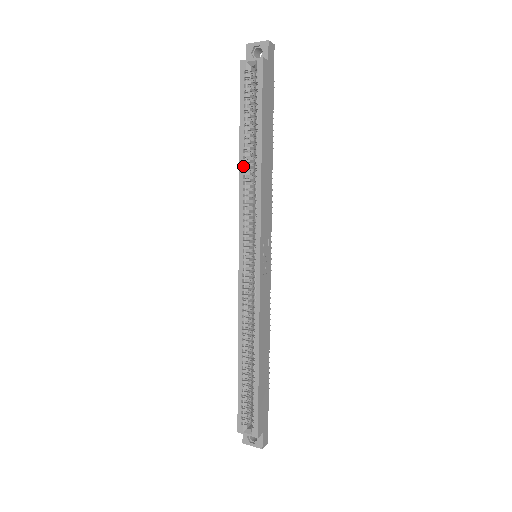
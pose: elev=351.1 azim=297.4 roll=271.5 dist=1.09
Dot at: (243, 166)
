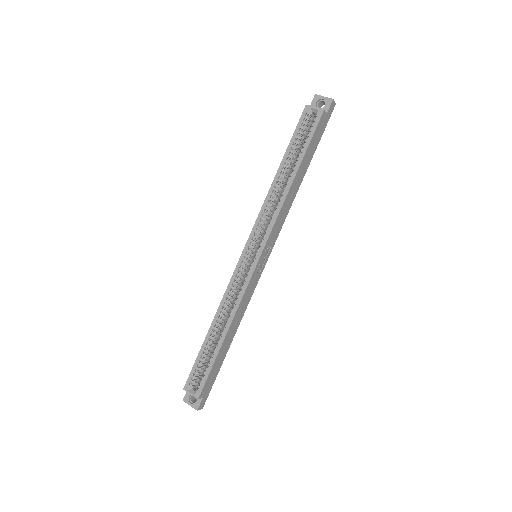
Dot at: (275, 183)
